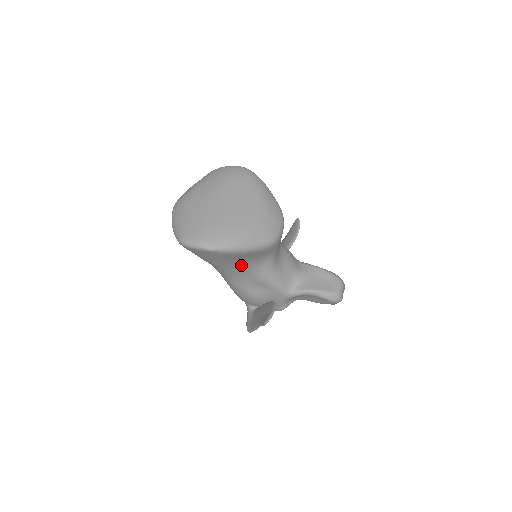
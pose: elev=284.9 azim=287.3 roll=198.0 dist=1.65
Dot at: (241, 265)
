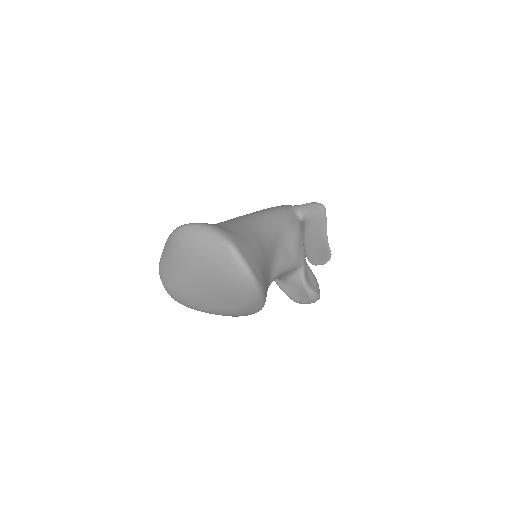
Dot at: occluded
